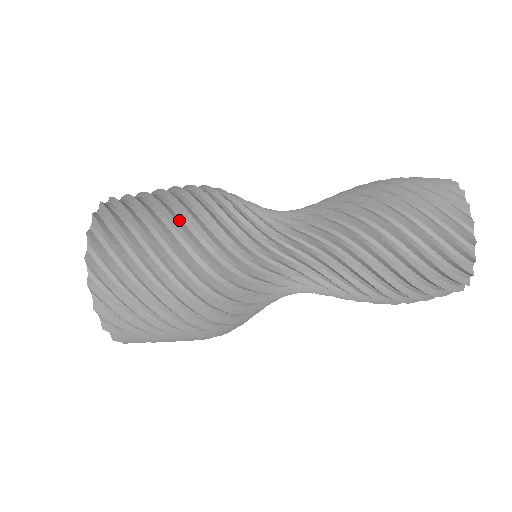
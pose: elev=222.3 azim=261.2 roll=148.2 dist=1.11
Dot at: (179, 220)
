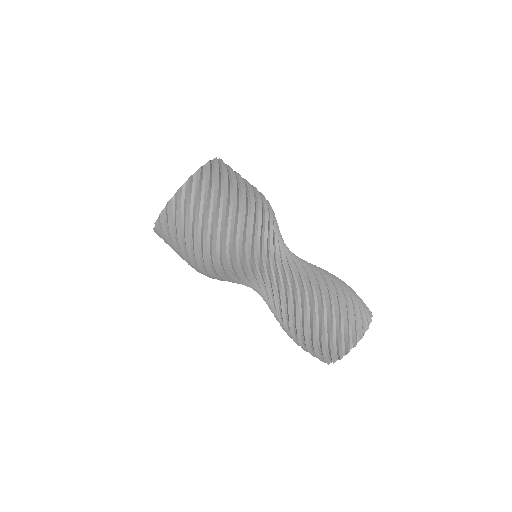
Dot at: (237, 217)
